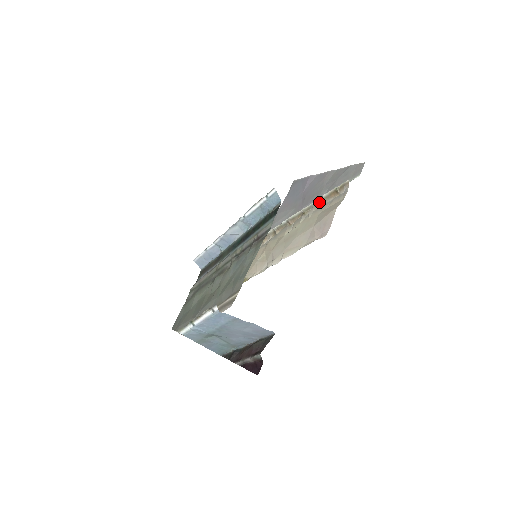
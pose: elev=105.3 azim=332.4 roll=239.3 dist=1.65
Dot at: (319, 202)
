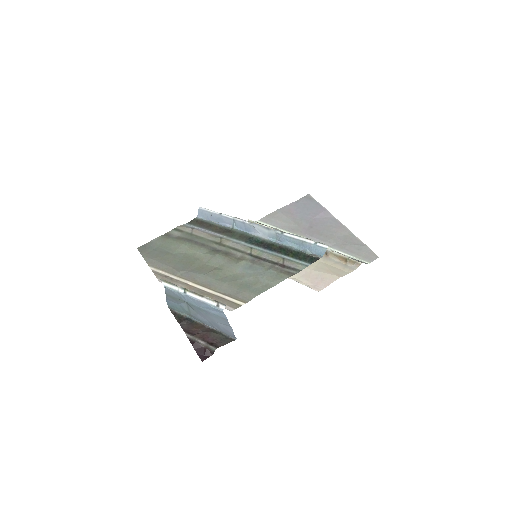
Dot at: (326, 252)
